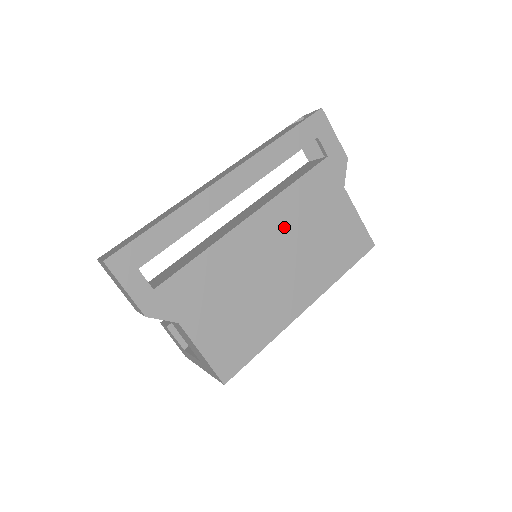
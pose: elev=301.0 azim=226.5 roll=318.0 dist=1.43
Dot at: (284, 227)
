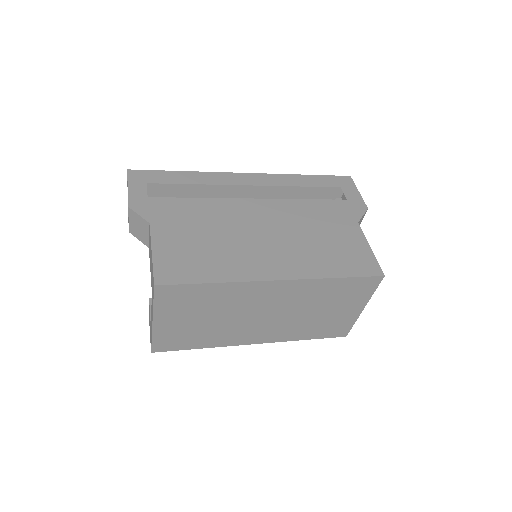
Dot at: (283, 218)
